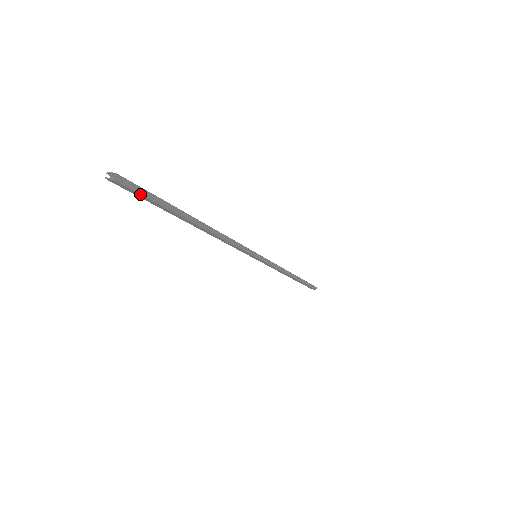
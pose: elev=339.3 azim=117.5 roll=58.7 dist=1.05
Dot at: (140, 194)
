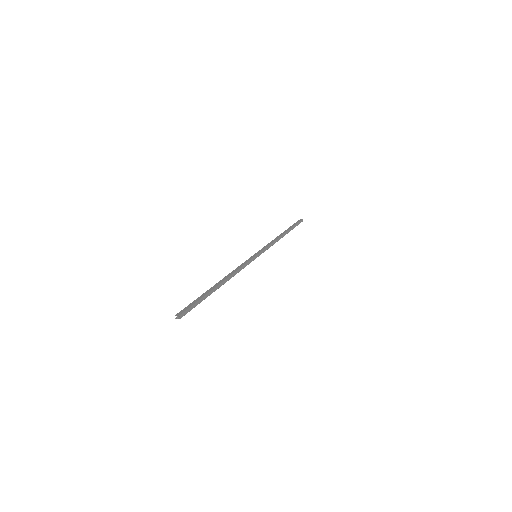
Dot at: occluded
